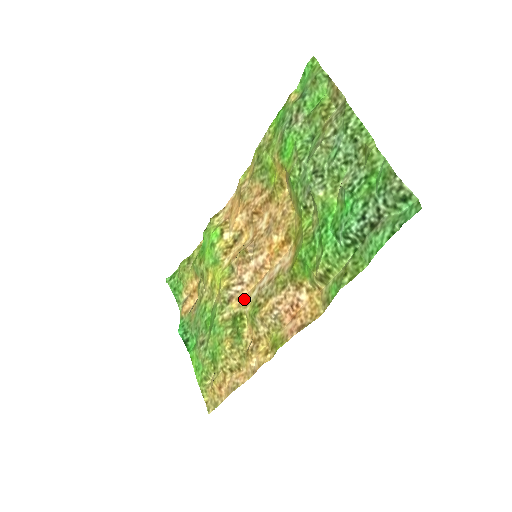
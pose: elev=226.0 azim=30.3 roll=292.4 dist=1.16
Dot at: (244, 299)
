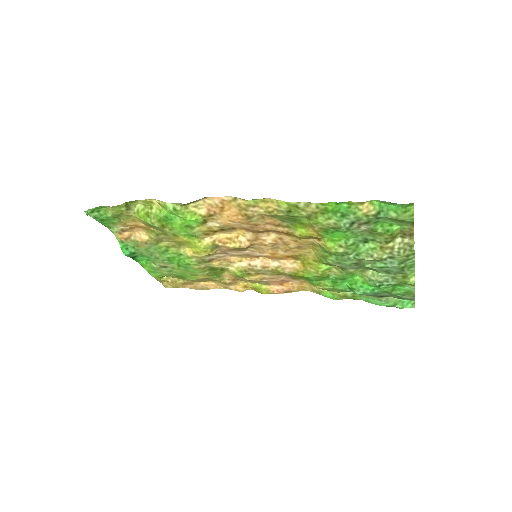
Dot at: (226, 261)
